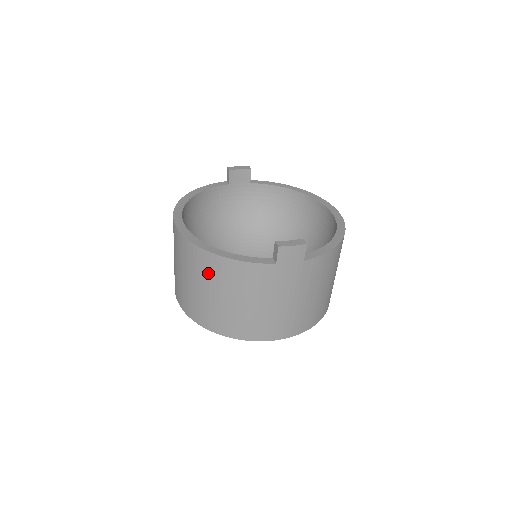
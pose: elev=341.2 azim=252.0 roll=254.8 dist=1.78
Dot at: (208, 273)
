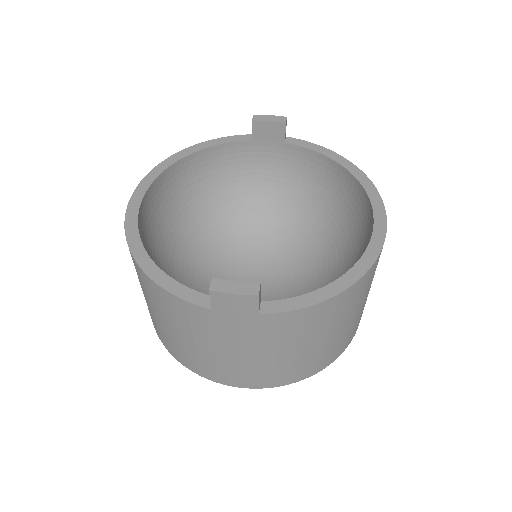
Dot at: (143, 284)
